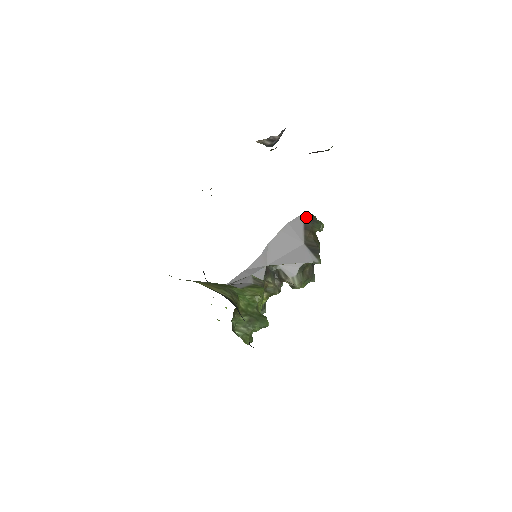
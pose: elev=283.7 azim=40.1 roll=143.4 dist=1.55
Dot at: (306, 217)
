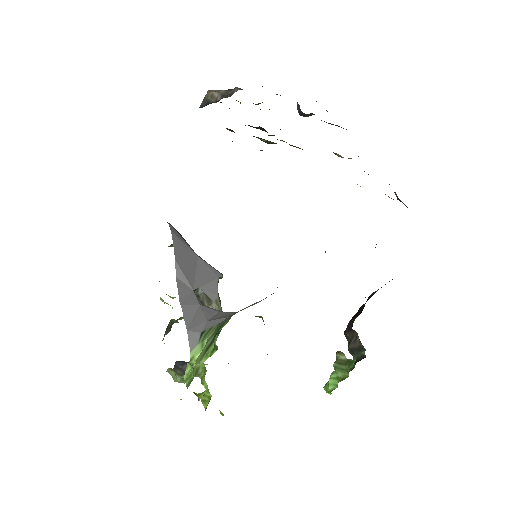
Dot at: occluded
